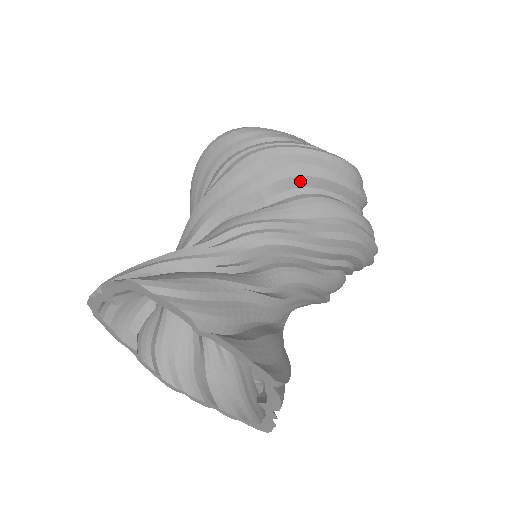
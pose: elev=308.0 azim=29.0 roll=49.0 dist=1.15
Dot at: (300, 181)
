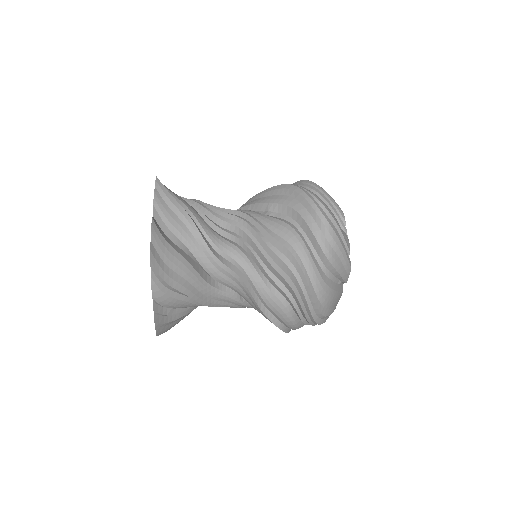
Dot at: (291, 212)
